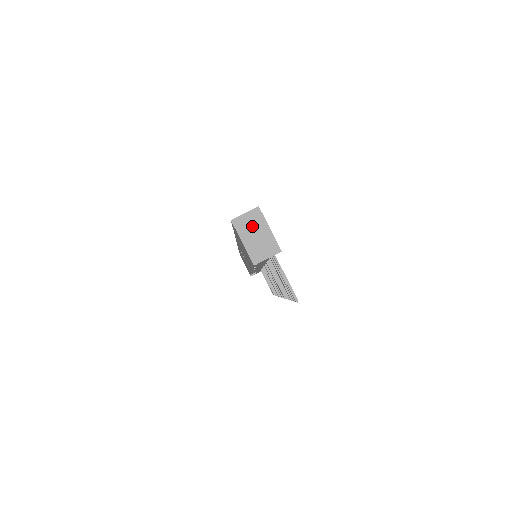
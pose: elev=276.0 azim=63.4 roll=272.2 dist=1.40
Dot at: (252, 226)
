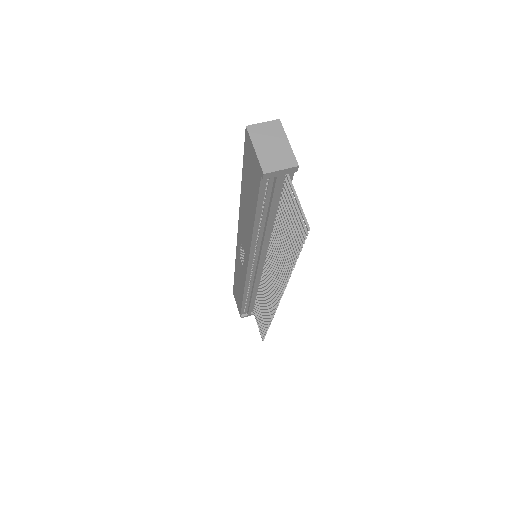
Dot at: (269, 136)
